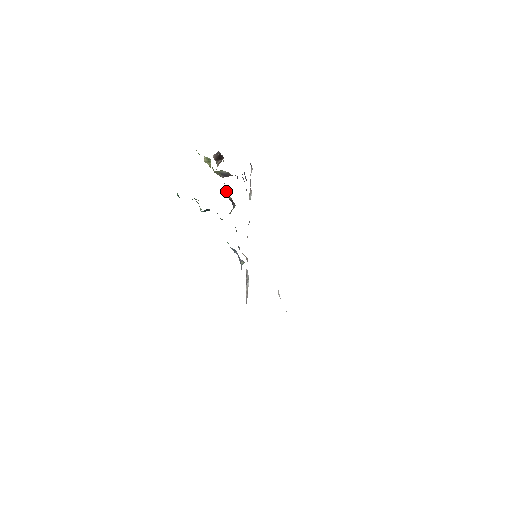
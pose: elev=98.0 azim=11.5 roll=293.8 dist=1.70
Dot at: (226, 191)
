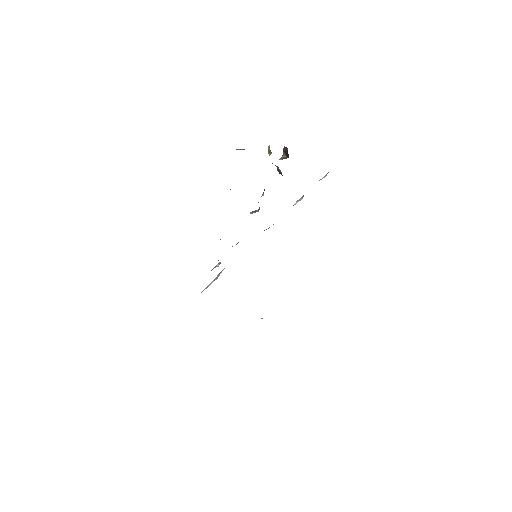
Dot at: (264, 190)
